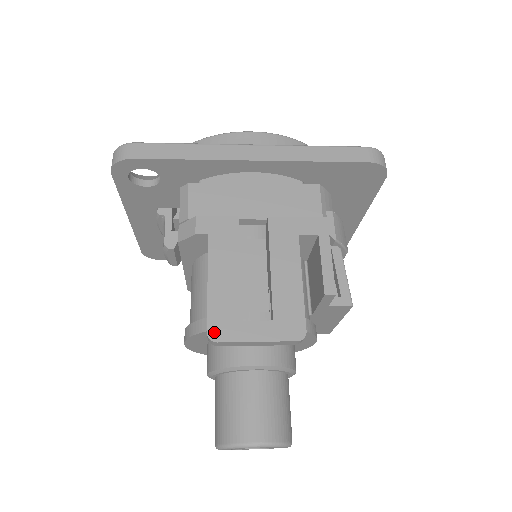
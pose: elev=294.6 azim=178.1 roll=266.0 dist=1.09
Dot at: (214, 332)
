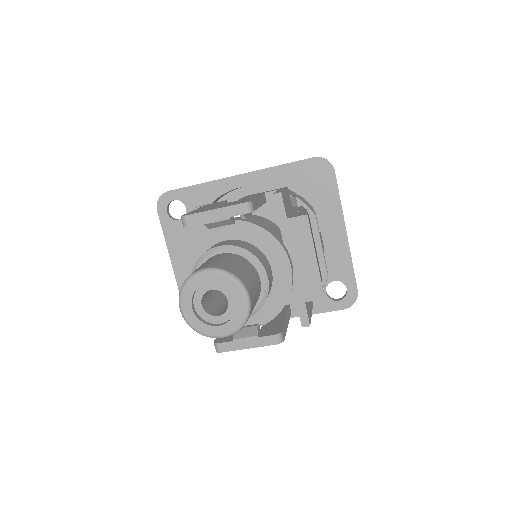
Dot at: occluded
